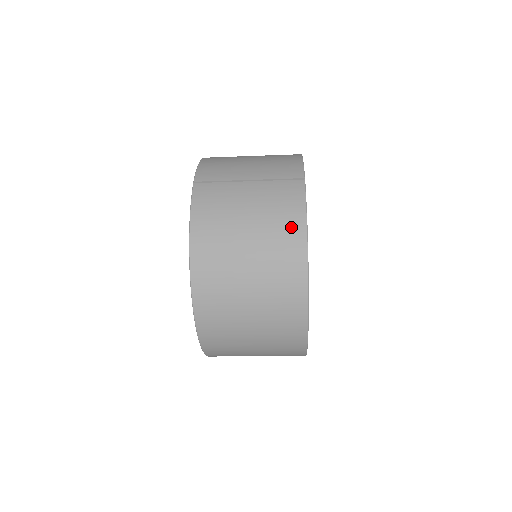
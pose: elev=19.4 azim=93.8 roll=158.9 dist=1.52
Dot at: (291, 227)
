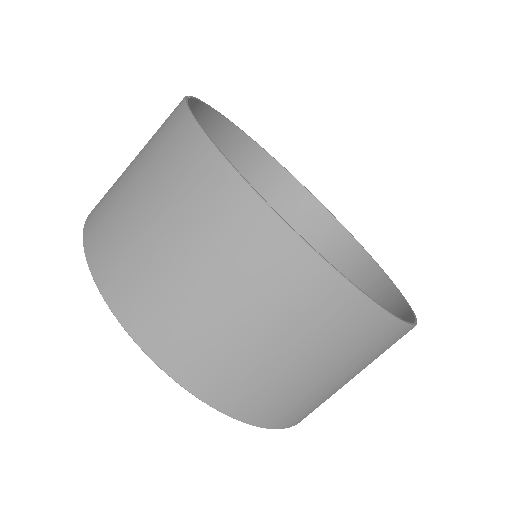
Dot at: (175, 134)
